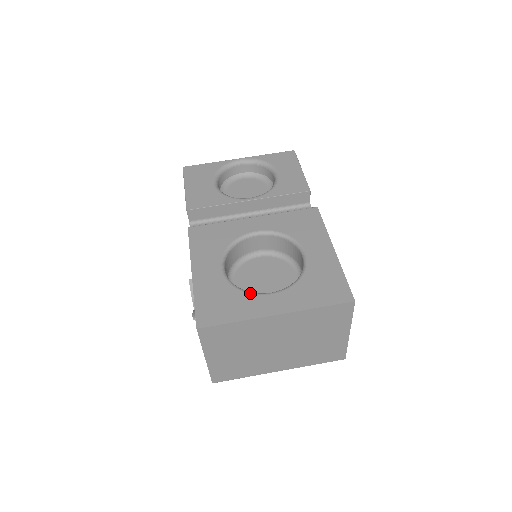
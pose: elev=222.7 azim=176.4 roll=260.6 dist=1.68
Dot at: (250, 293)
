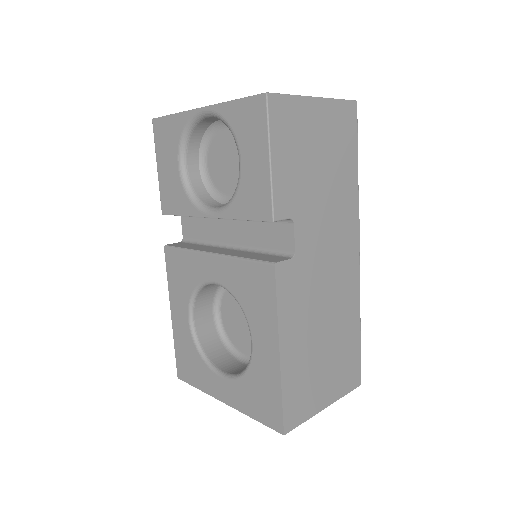
Dot at: (207, 366)
